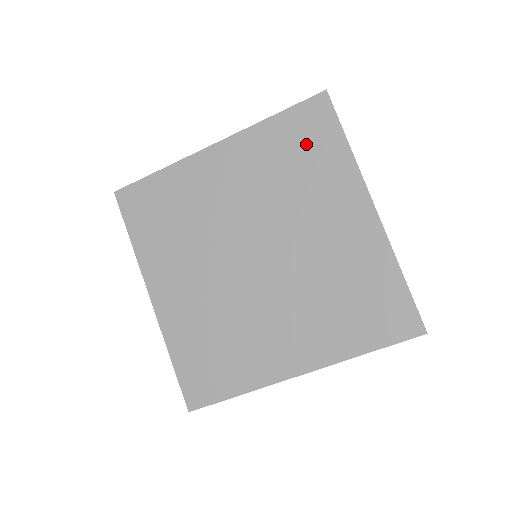
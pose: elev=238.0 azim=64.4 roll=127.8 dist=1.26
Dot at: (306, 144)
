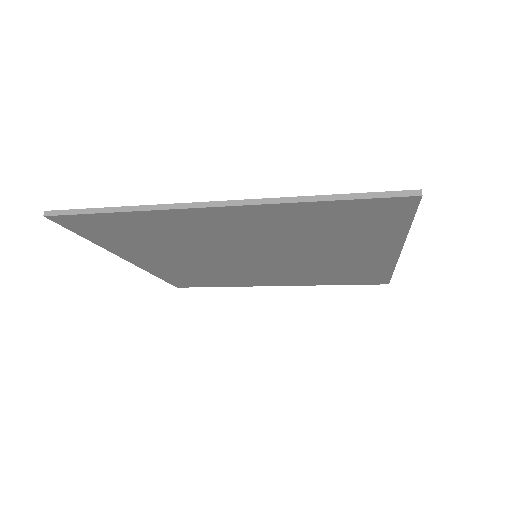
Dot at: (356, 223)
